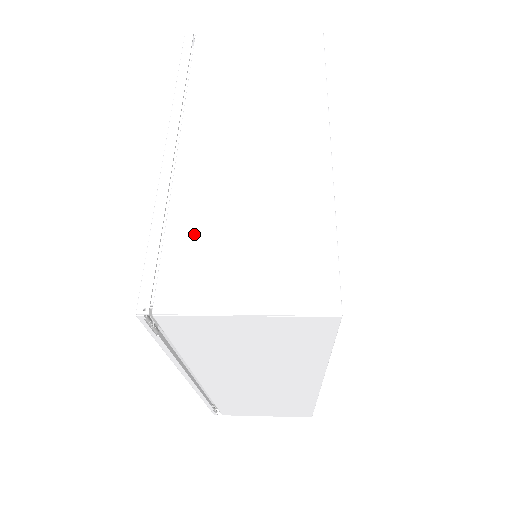
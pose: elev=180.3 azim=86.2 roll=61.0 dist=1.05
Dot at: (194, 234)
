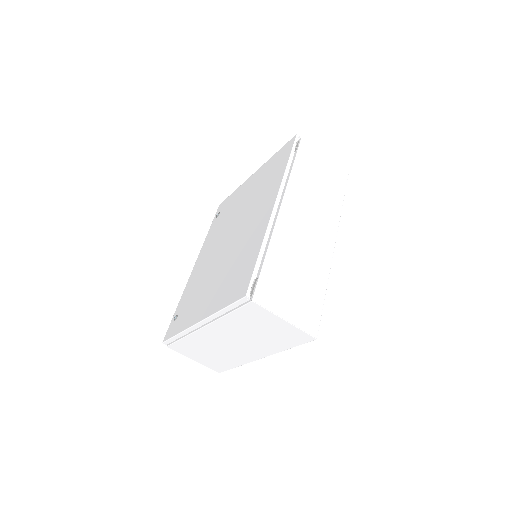
Dot at: occluded
